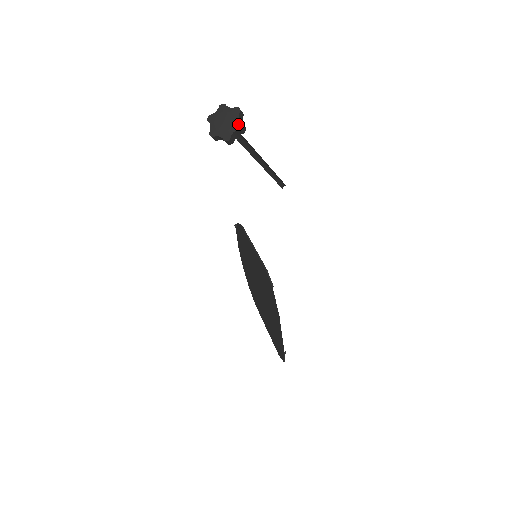
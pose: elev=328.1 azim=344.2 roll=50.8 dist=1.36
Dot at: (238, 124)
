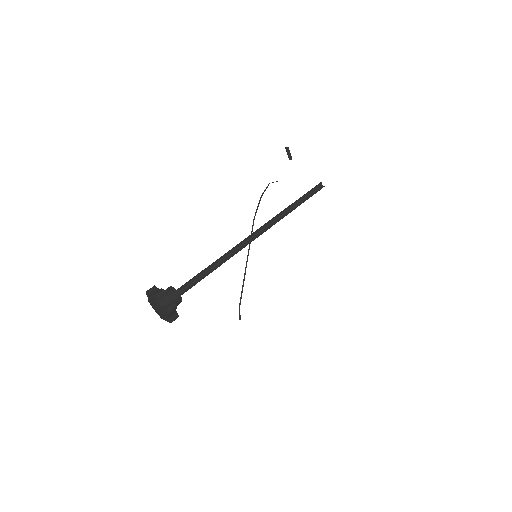
Dot at: (167, 320)
